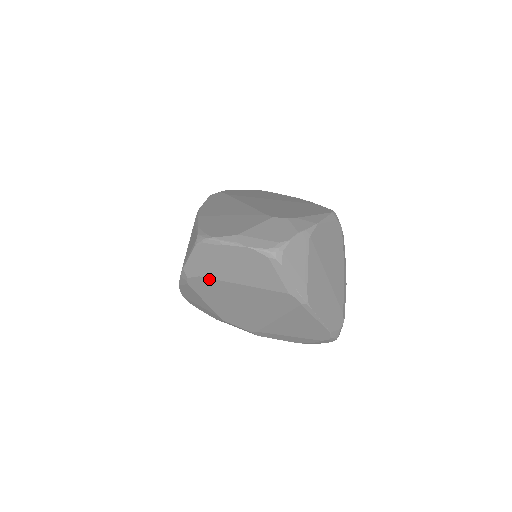
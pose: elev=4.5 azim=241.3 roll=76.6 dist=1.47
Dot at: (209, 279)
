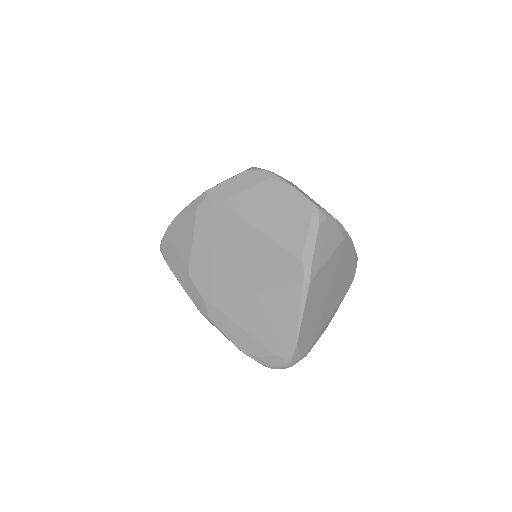
Dot at: (228, 210)
